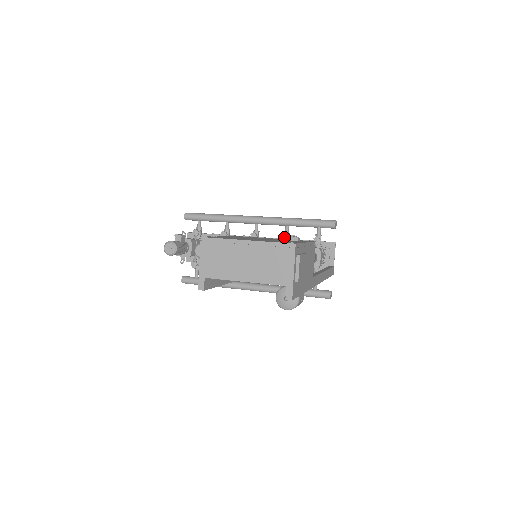
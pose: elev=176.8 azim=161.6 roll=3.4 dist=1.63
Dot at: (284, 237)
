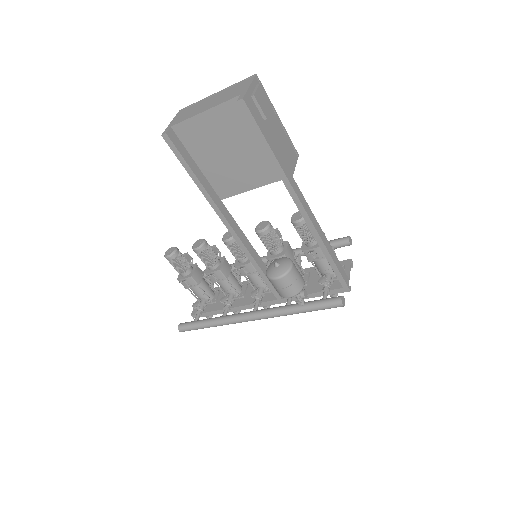
Dot at: occluded
